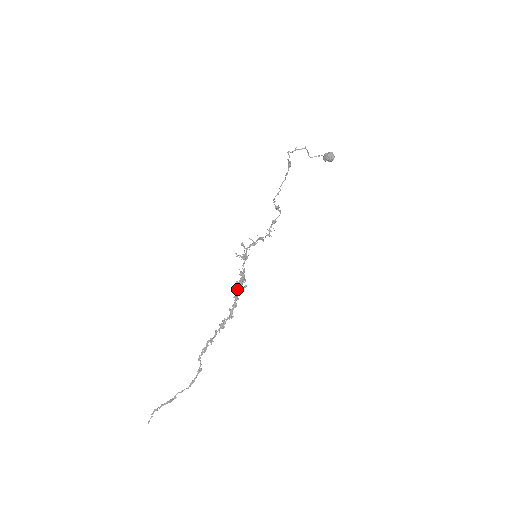
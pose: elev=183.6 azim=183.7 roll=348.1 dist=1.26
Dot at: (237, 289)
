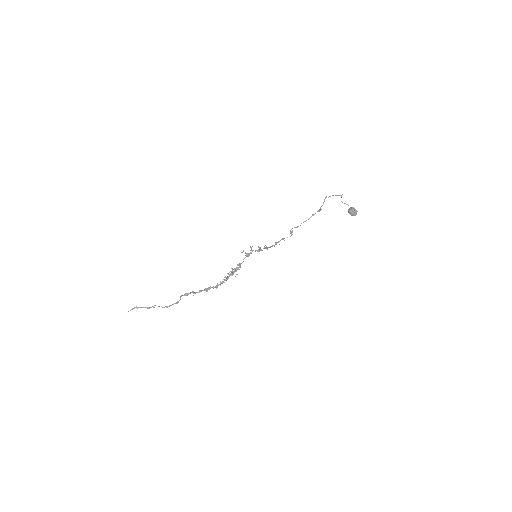
Dot at: (230, 274)
